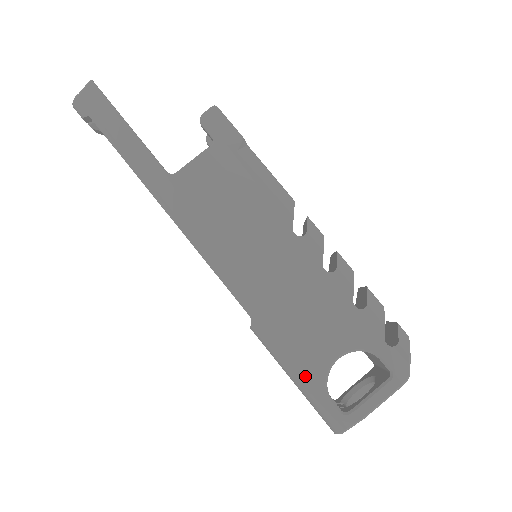
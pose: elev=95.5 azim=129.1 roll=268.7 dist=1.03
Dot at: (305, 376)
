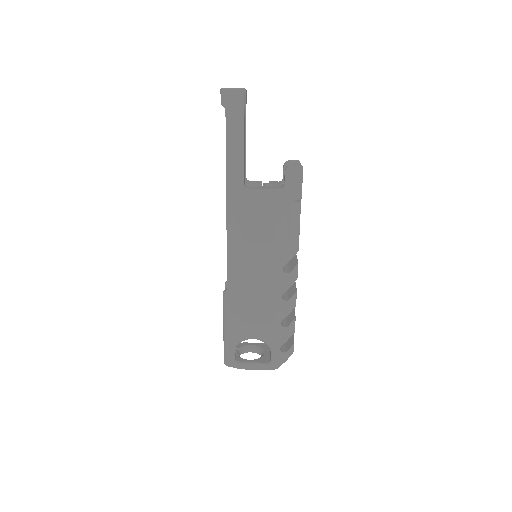
Dot at: (231, 333)
